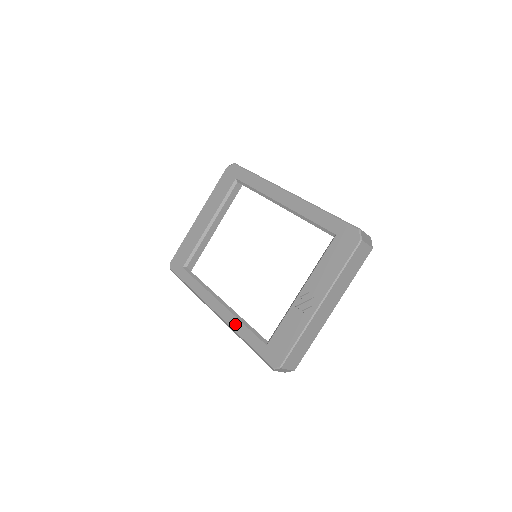
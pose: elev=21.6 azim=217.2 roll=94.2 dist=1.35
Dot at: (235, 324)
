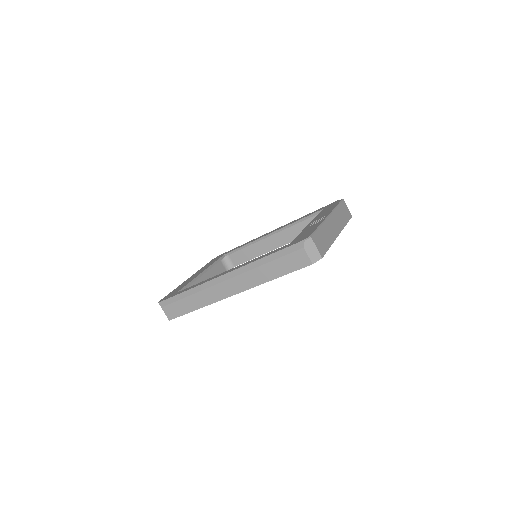
Dot at: (251, 261)
